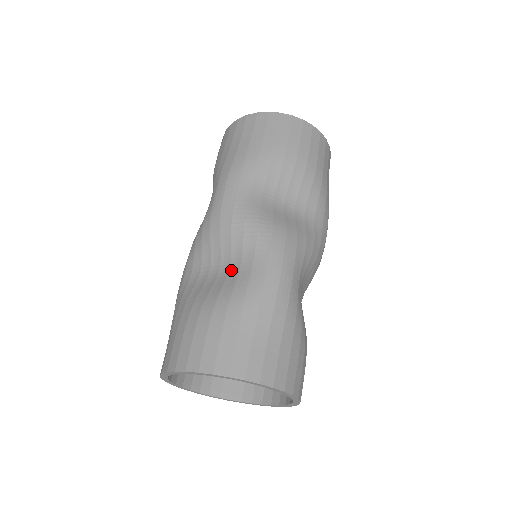
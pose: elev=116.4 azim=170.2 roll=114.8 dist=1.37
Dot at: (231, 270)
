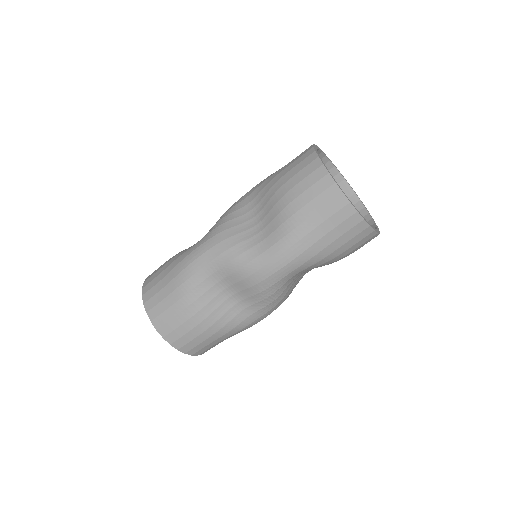
Dot at: (236, 307)
